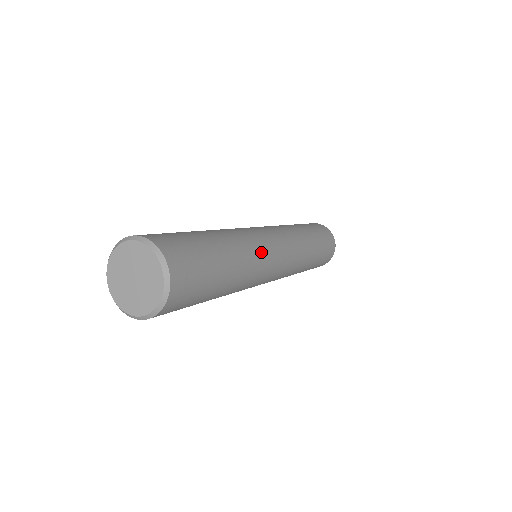
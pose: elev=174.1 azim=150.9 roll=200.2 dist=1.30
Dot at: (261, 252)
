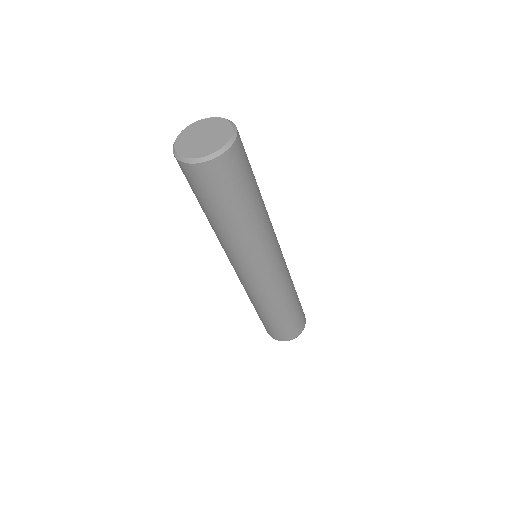
Dot at: (271, 223)
